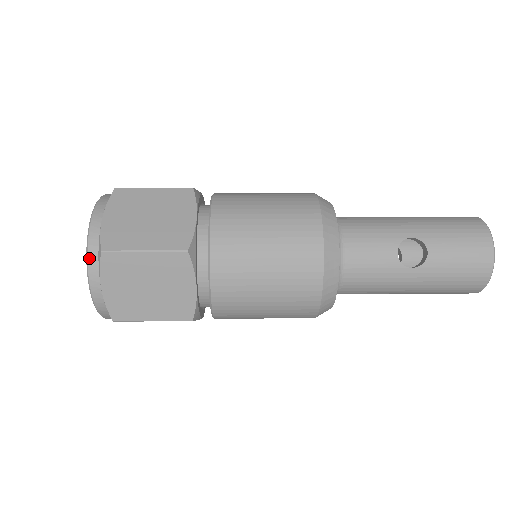
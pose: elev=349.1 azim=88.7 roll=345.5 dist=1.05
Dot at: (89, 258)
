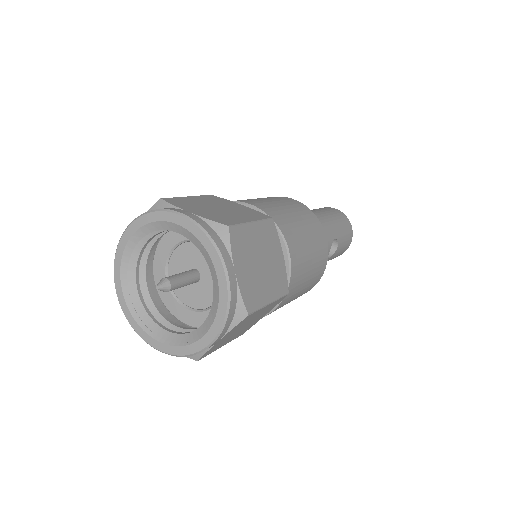
Dot at: (228, 321)
